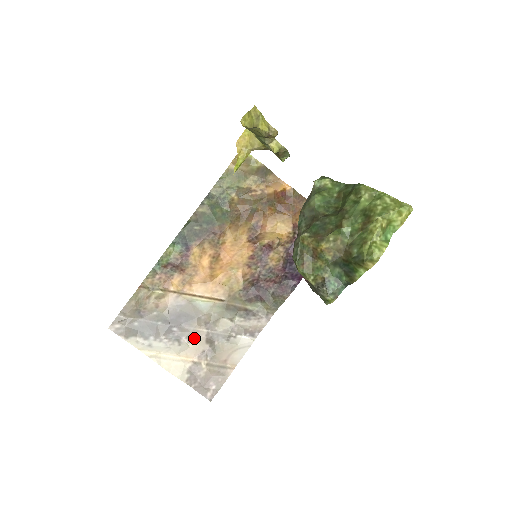
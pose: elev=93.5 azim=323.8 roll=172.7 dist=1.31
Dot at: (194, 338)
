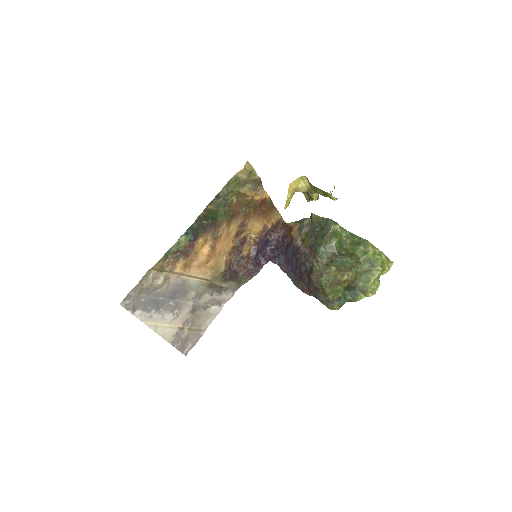
Dot at: (183, 309)
